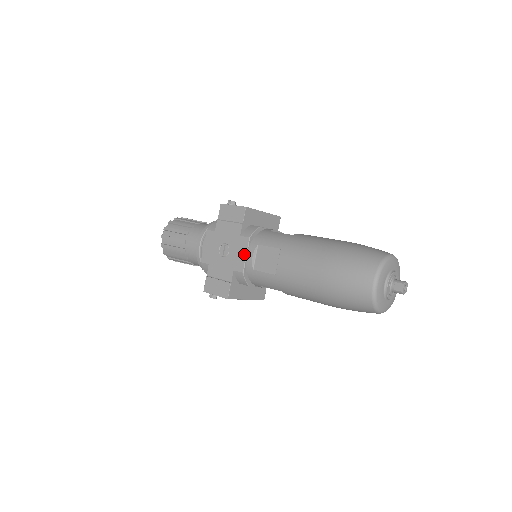
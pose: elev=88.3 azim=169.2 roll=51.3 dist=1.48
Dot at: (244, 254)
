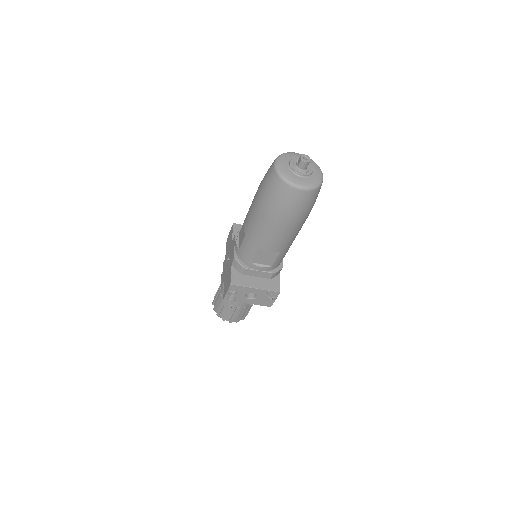
Dot at: (234, 247)
